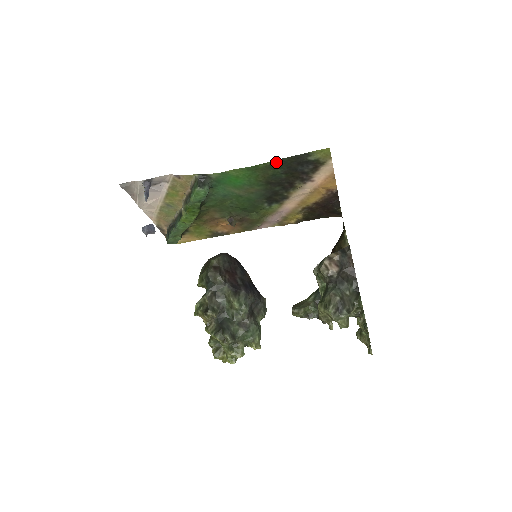
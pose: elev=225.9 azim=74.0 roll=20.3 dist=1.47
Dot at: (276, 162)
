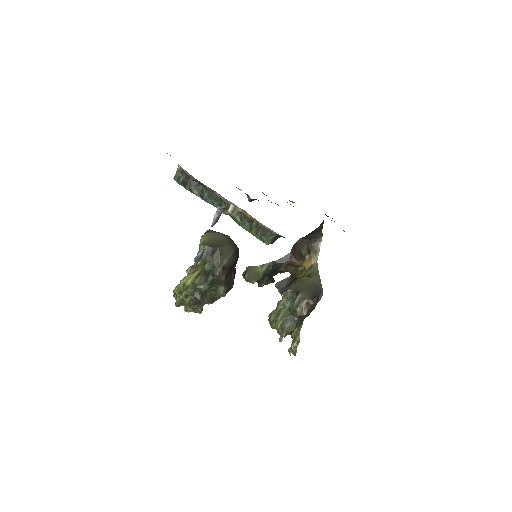
Dot at: occluded
